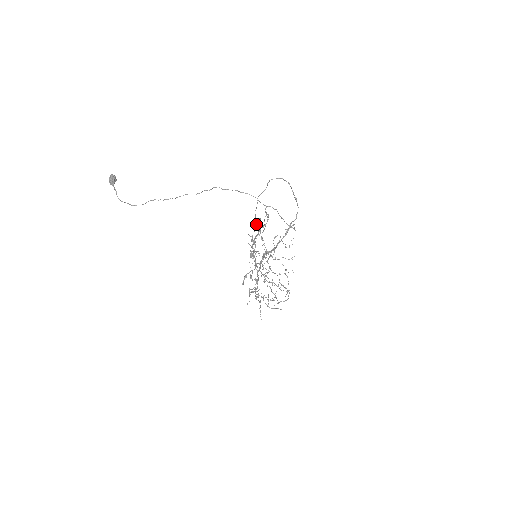
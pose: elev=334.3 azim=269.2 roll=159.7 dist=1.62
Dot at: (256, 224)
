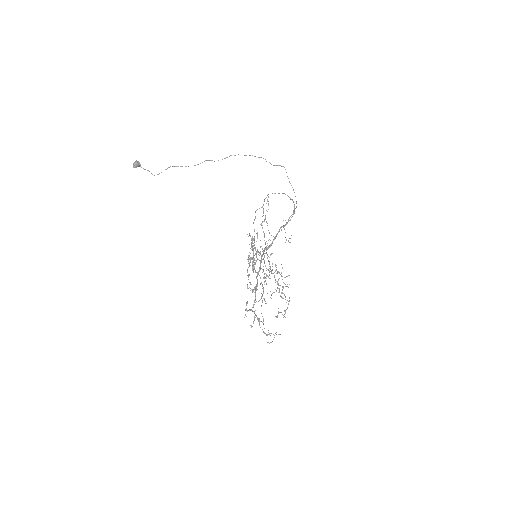
Dot at: occluded
